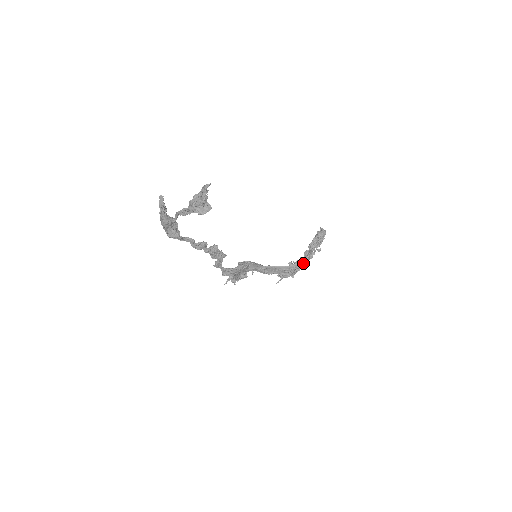
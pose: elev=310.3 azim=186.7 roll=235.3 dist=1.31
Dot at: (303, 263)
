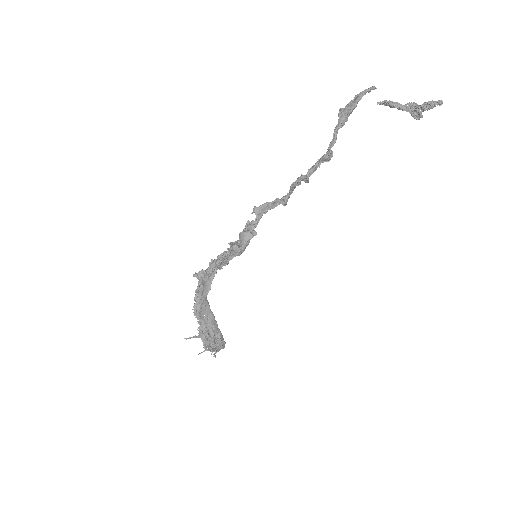
Dot at: (223, 340)
